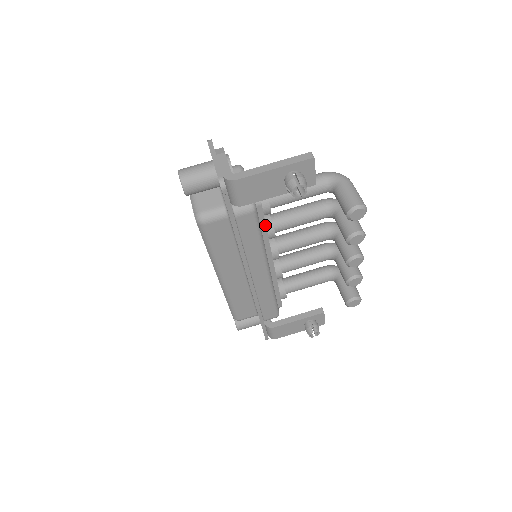
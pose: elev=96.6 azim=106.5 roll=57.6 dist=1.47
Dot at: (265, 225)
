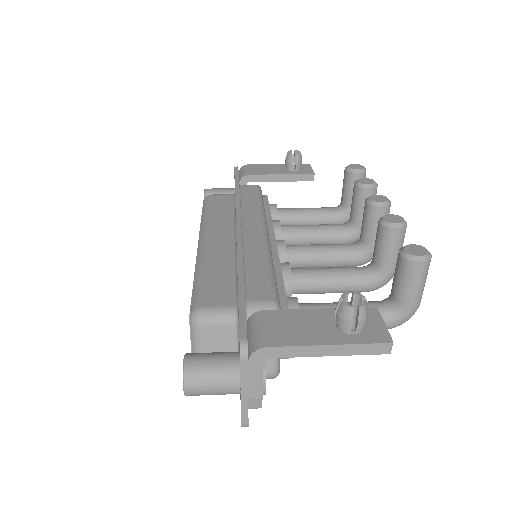
Dot at: (269, 208)
